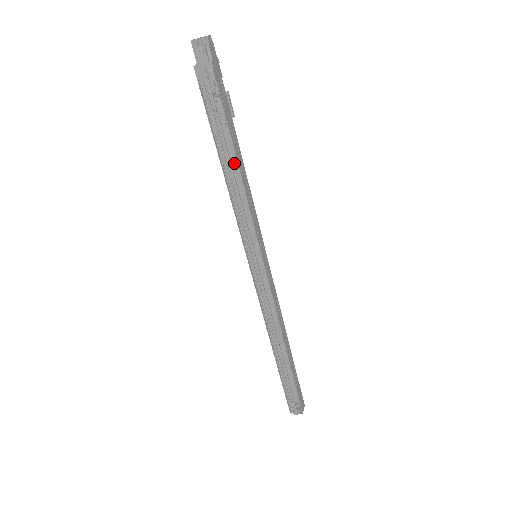
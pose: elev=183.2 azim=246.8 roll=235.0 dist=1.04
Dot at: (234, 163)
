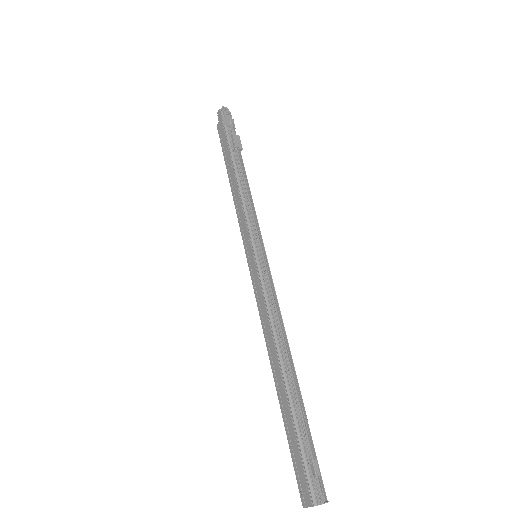
Dot at: occluded
